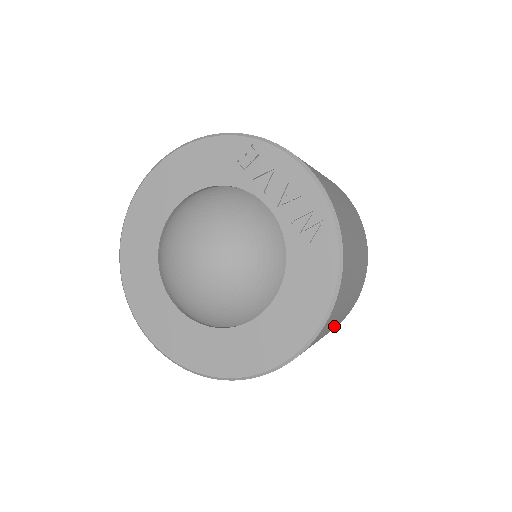
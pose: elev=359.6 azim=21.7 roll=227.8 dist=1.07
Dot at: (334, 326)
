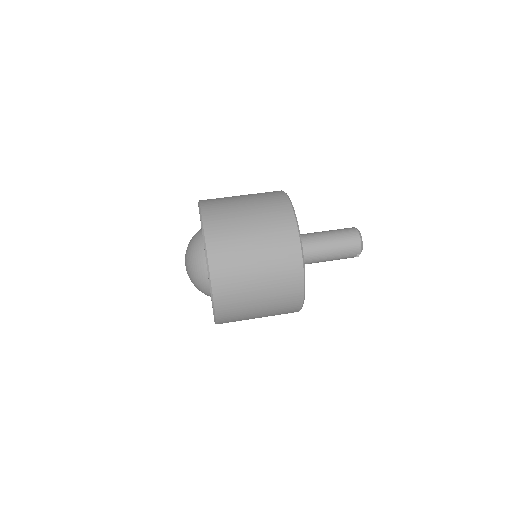
Dot at: occluded
